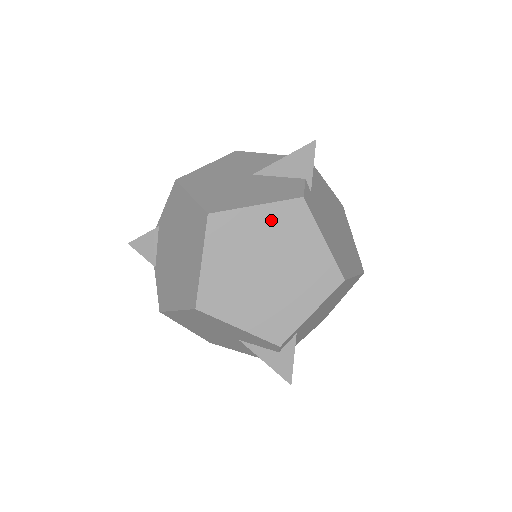
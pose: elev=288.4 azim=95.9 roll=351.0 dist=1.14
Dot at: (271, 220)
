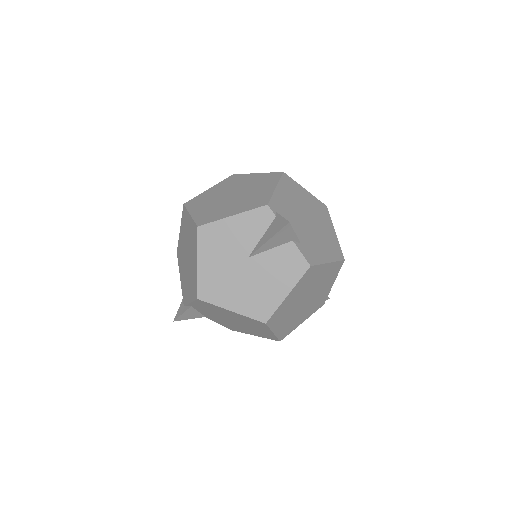
Dot at: (298, 289)
